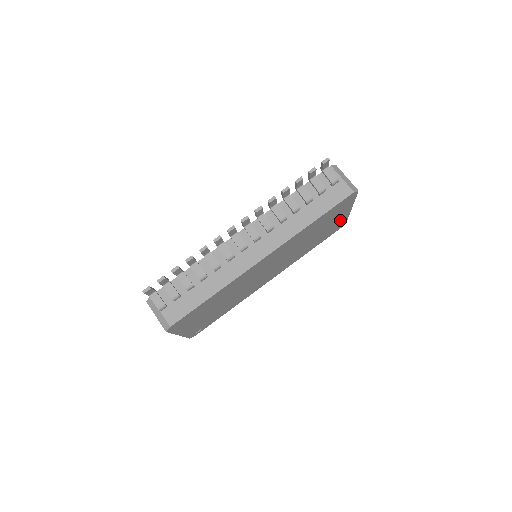
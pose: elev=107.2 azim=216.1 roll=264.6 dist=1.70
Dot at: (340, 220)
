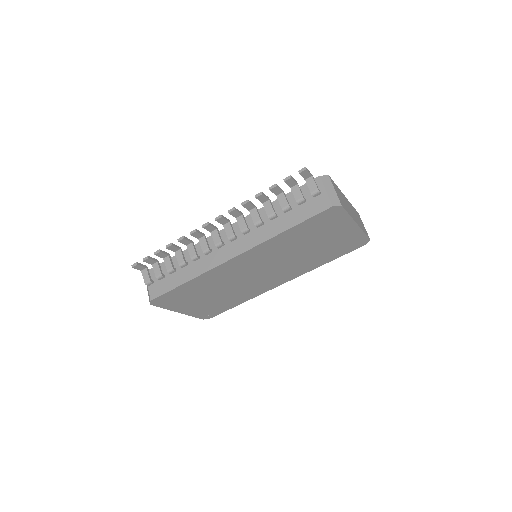
Dot at: (350, 235)
